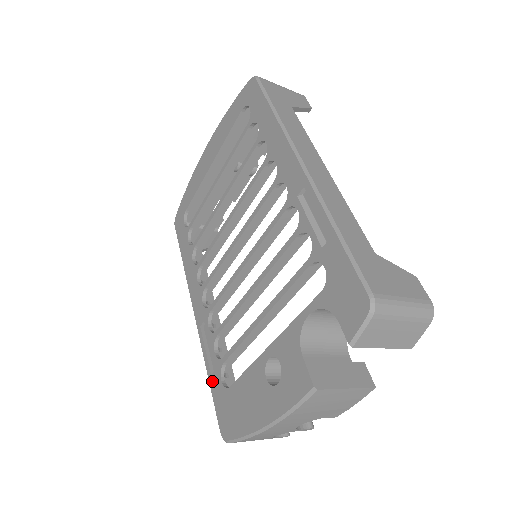
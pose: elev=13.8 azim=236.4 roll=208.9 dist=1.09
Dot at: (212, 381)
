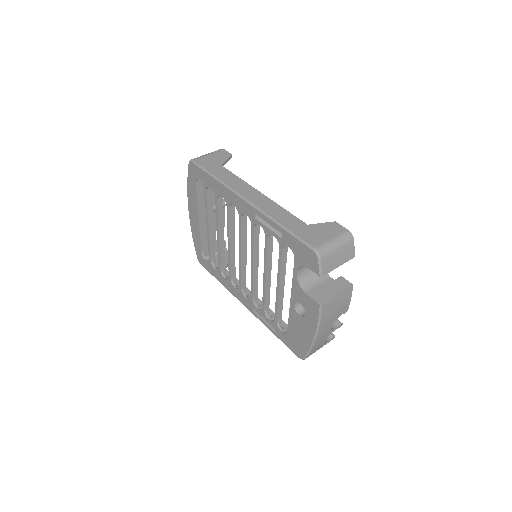
Dot at: (277, 335)
